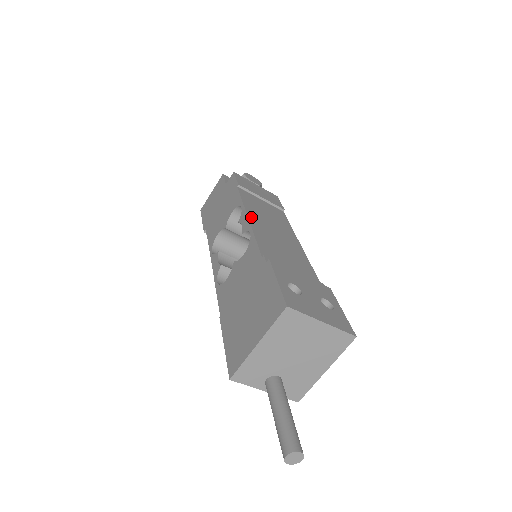
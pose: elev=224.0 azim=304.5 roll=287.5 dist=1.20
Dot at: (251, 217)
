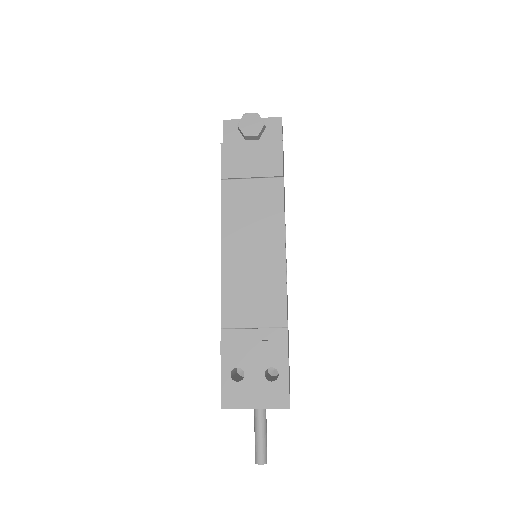
Dot at: (225, 249)
